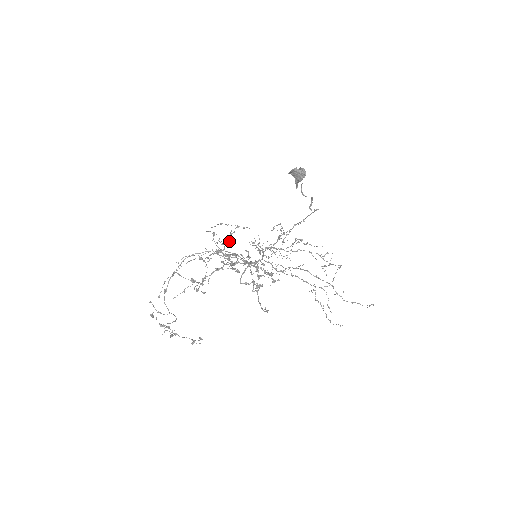
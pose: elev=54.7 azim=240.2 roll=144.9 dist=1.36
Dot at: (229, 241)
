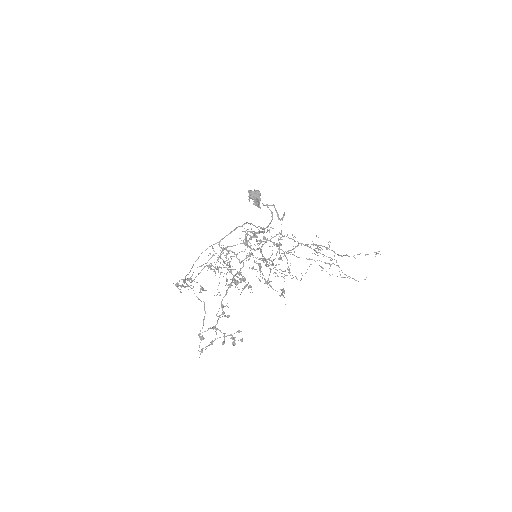
Dot at: (228, 252)
